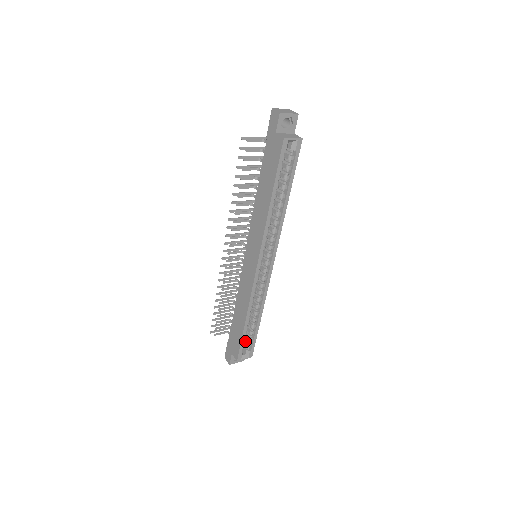
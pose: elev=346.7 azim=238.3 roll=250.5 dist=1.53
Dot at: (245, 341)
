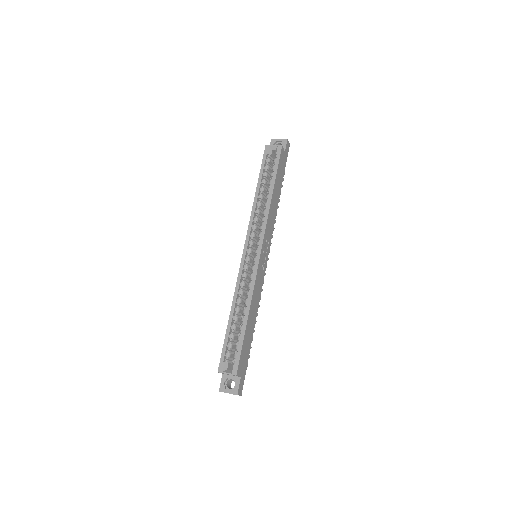
Dot at: occluded
